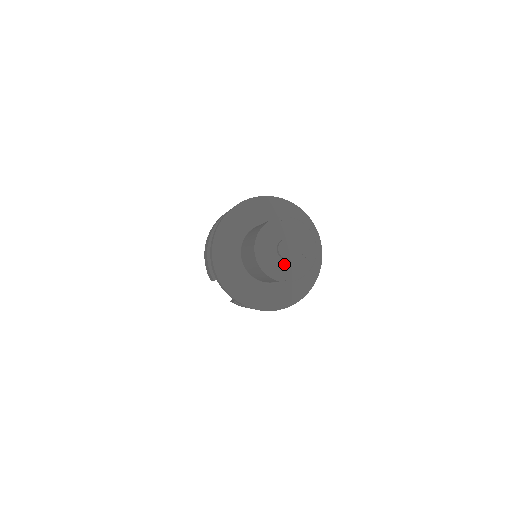
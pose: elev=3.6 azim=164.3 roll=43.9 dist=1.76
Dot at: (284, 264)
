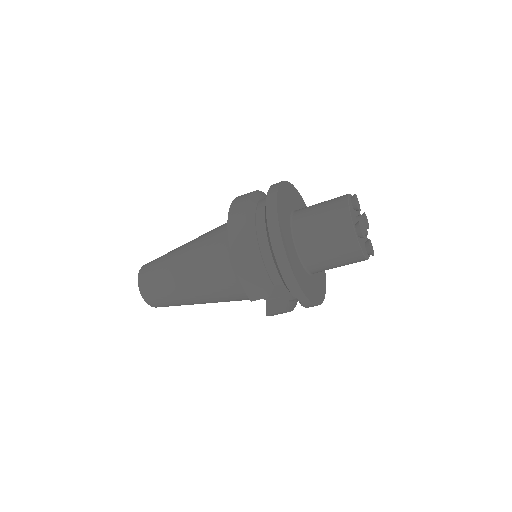
Dot at: (369, 241)
